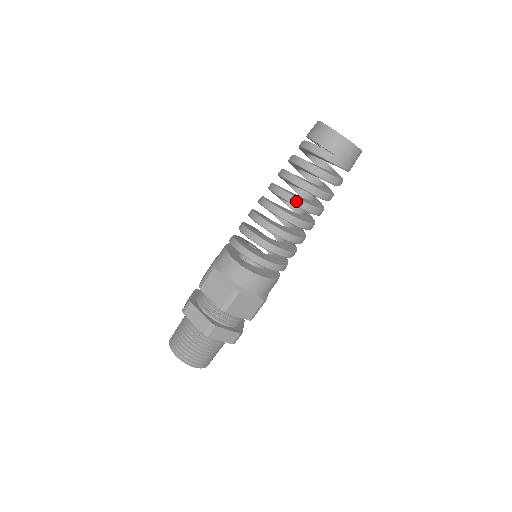
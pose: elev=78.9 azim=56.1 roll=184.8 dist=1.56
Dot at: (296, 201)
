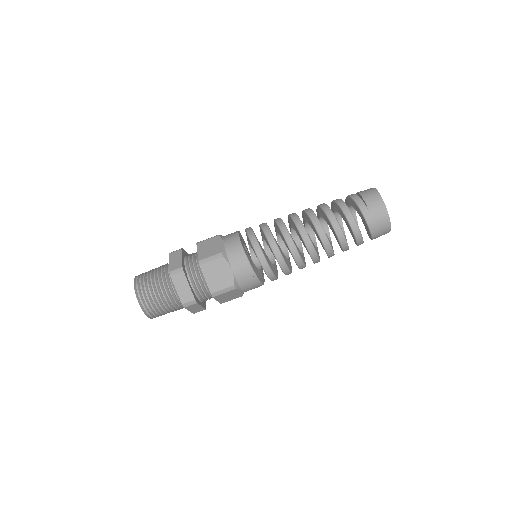
Dot at: (316, 221)
